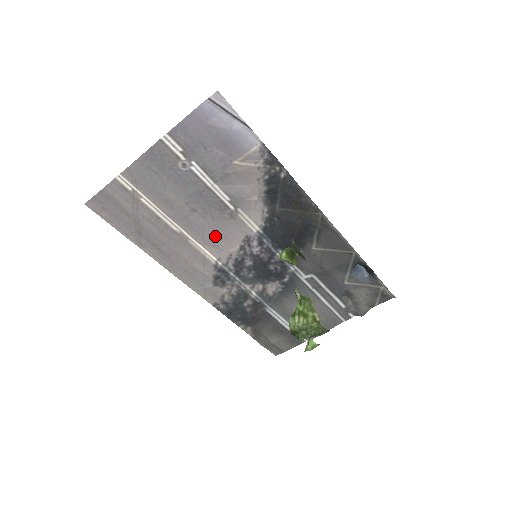
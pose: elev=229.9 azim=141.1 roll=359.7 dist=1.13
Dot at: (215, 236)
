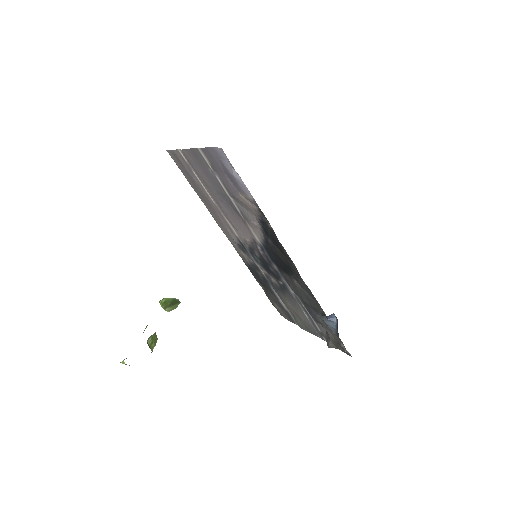
Dot at: (235, 224)
